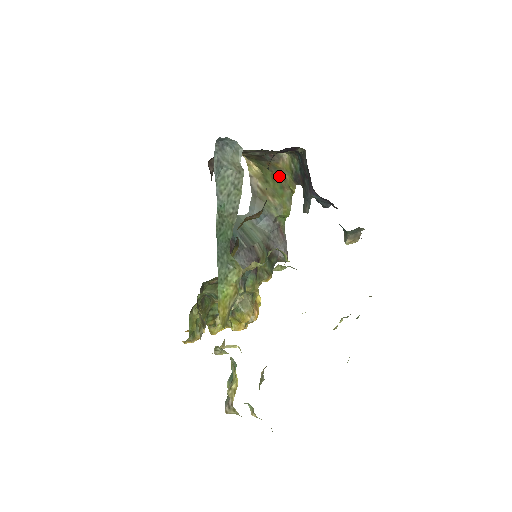
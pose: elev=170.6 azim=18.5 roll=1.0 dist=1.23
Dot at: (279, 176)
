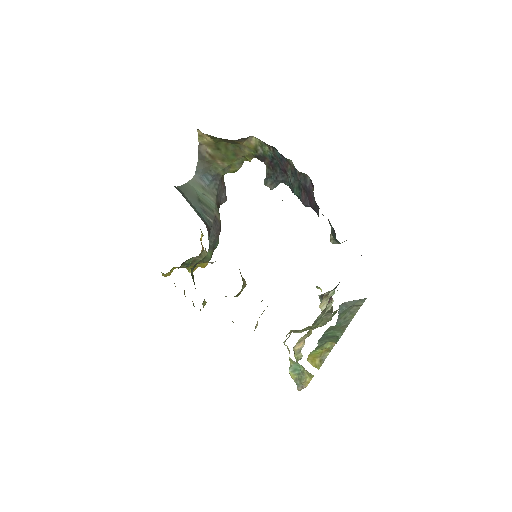
Dot at: (235, 147)
